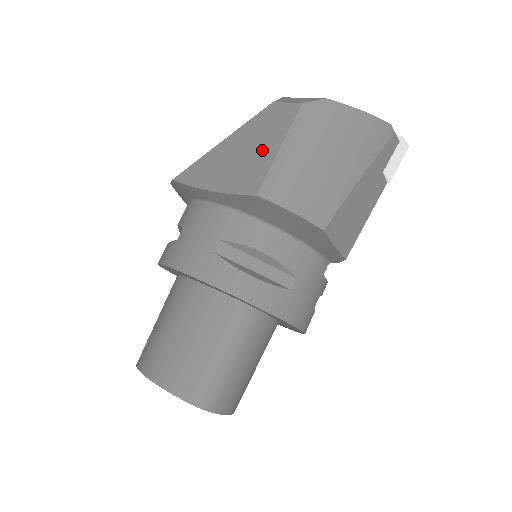
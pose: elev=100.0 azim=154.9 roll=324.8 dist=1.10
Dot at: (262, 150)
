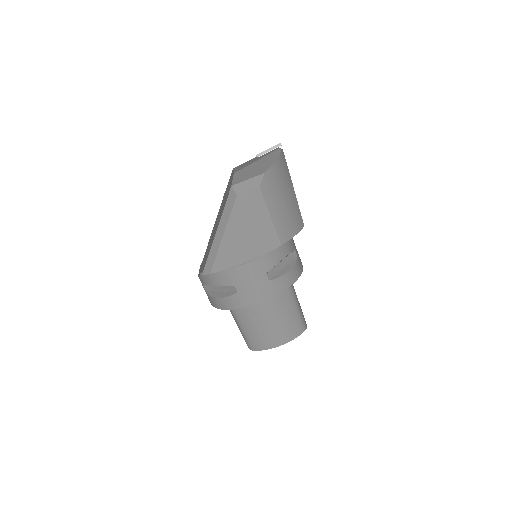
Dot at: (260, 224)
